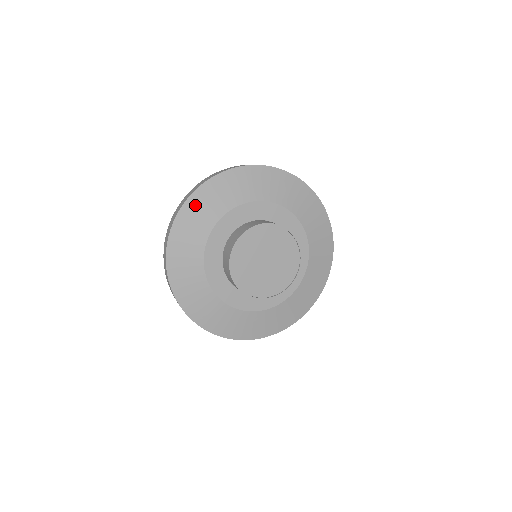
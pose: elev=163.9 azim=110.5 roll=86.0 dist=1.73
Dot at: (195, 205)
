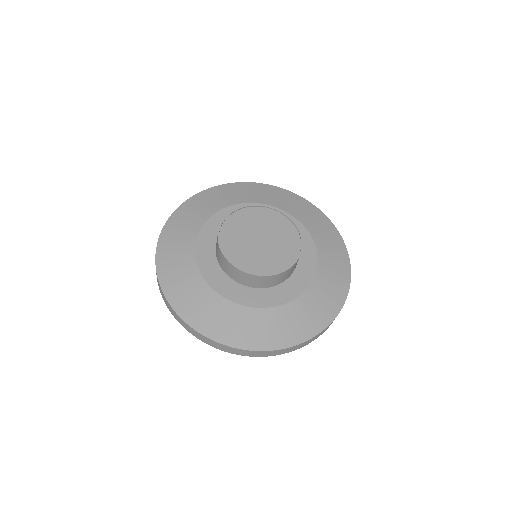
Dot at: (186, 210)
